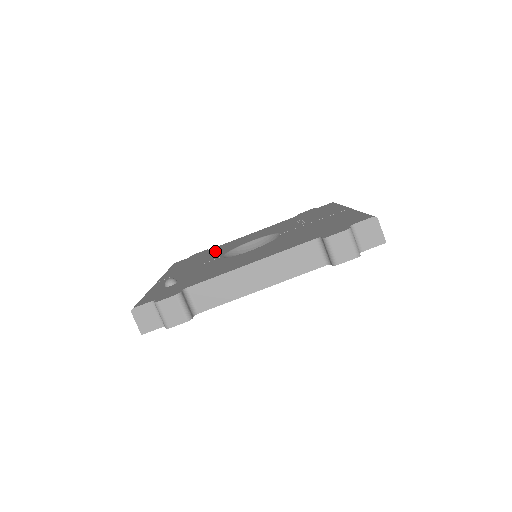
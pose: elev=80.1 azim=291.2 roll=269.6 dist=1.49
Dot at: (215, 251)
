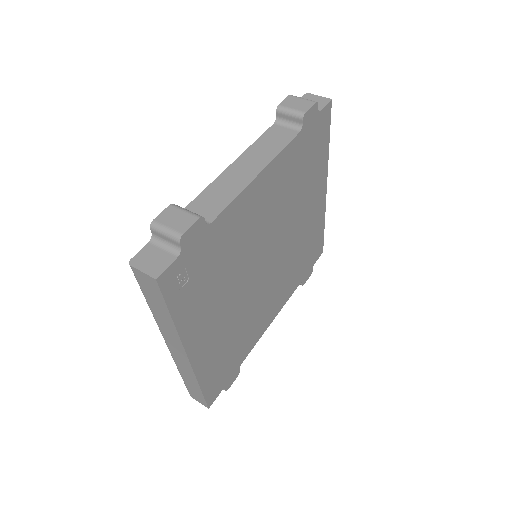
Dot at: occluded
